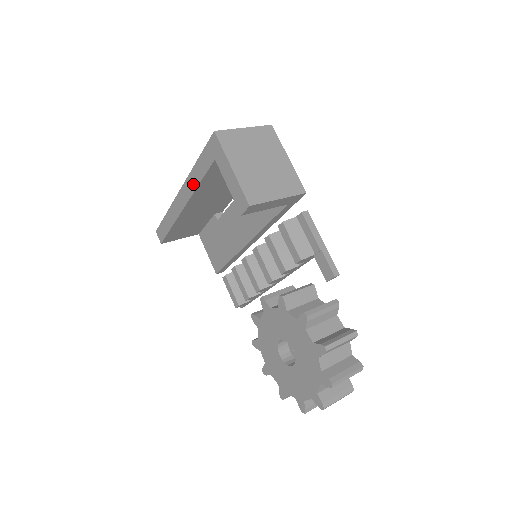
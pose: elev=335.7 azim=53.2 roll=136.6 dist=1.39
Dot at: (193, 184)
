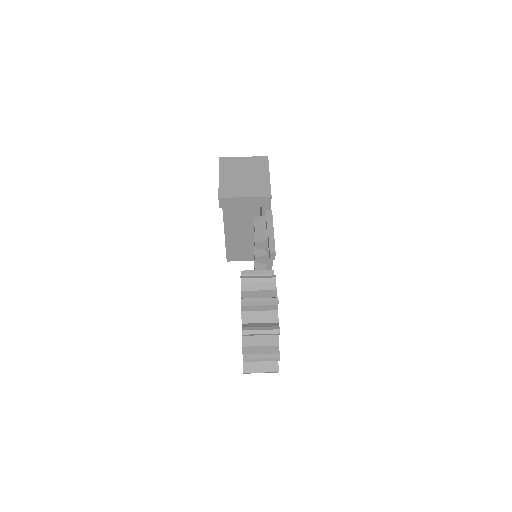
Dot at: occluded
